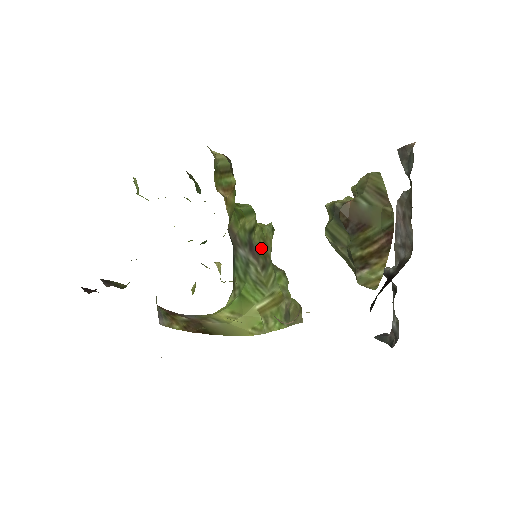
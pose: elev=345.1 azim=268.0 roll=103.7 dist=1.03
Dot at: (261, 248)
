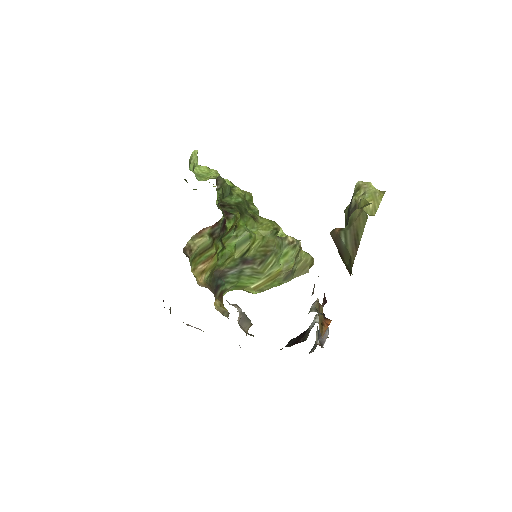
Dot at: (259, 253)
